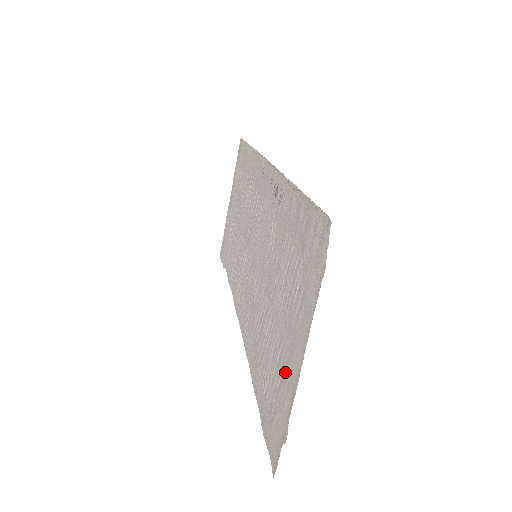
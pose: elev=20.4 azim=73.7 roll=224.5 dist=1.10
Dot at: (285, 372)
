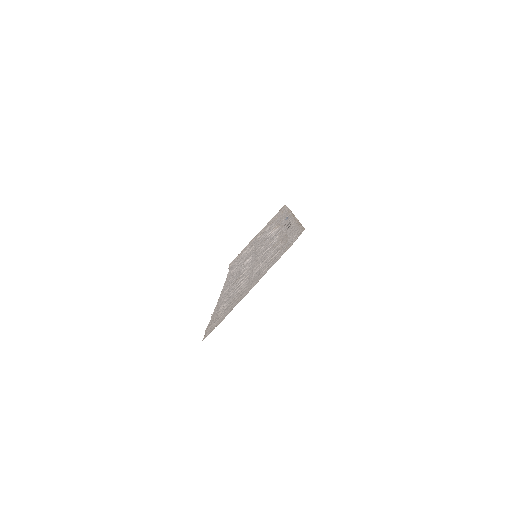
Dot at: (240, 296)
